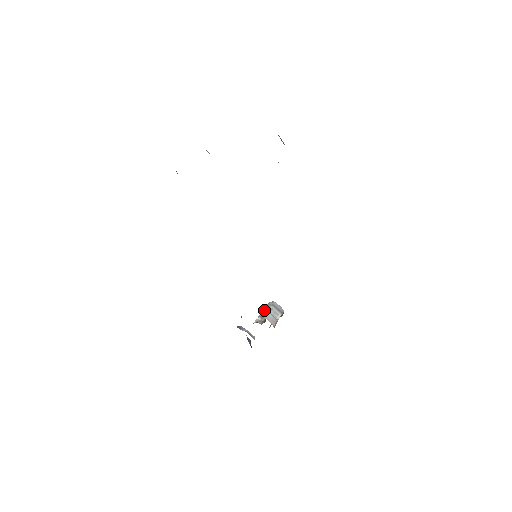
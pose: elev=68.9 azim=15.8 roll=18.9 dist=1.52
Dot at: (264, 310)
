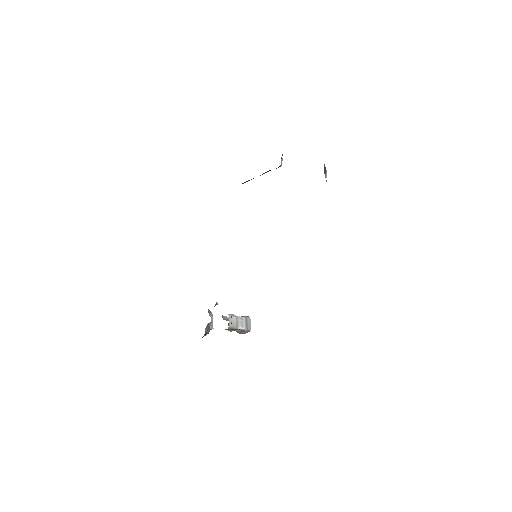
Dot at: occluded
